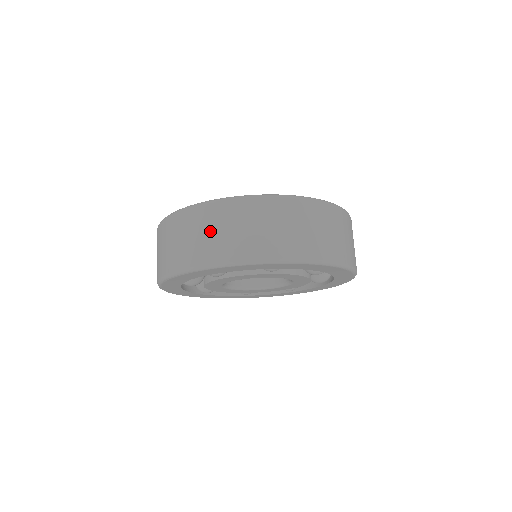
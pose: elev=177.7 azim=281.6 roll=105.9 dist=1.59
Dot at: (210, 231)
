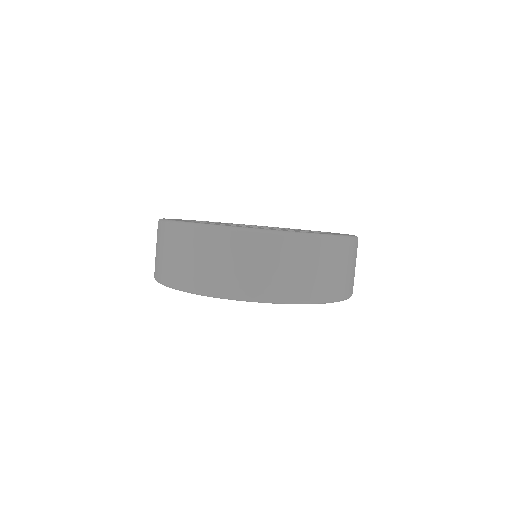
Dot at: (319, 268)
